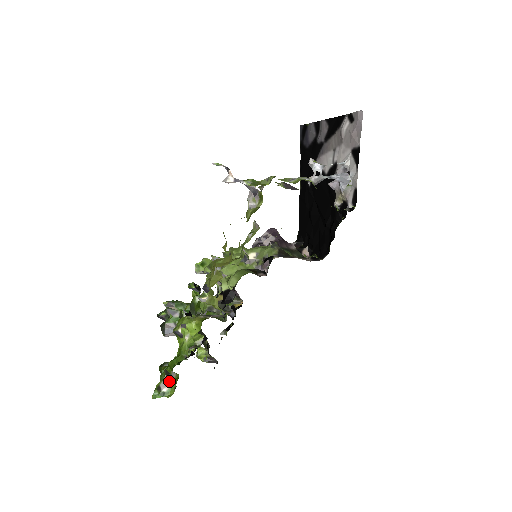
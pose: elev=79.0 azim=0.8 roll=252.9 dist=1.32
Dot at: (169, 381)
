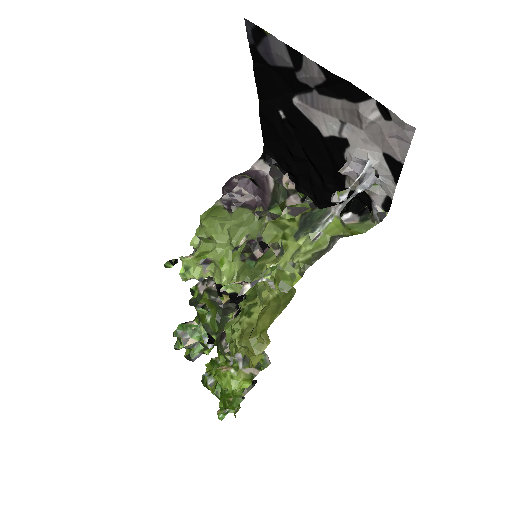
Dot at: occluded
